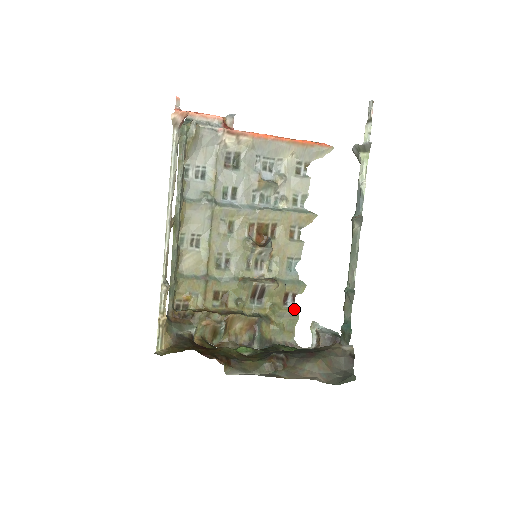
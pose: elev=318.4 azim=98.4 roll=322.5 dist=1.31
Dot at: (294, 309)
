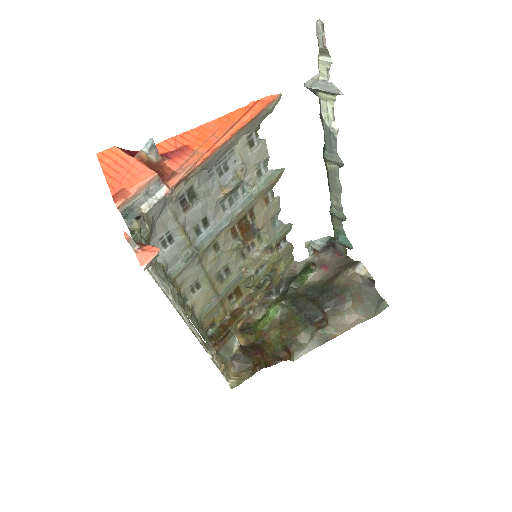
Dot at: (288, 245)
